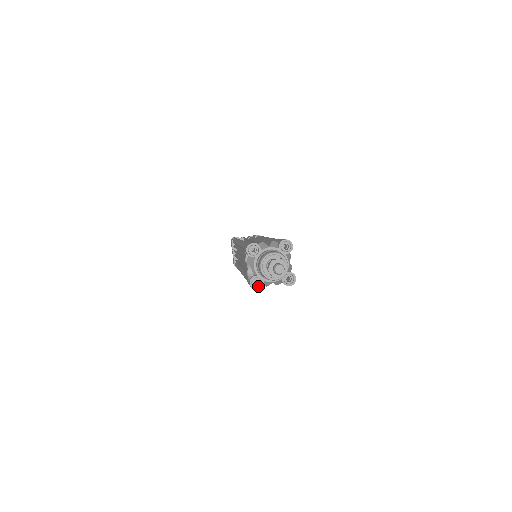
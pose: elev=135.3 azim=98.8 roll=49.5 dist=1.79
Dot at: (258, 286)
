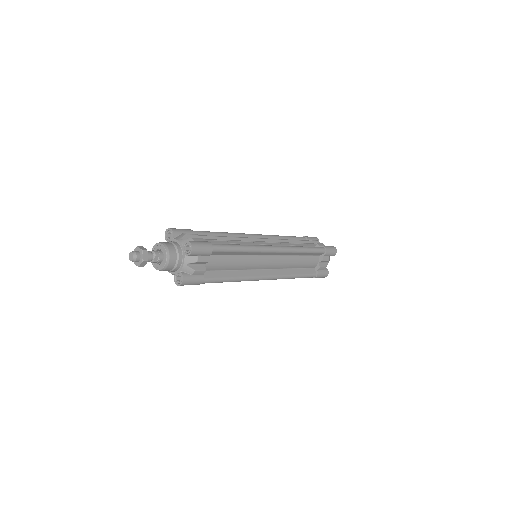
Dot at: occluded
